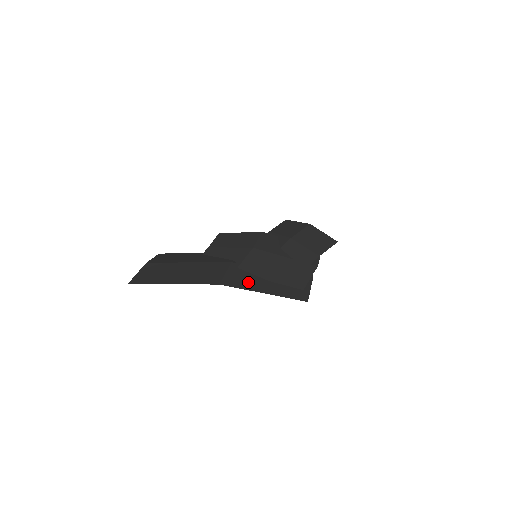
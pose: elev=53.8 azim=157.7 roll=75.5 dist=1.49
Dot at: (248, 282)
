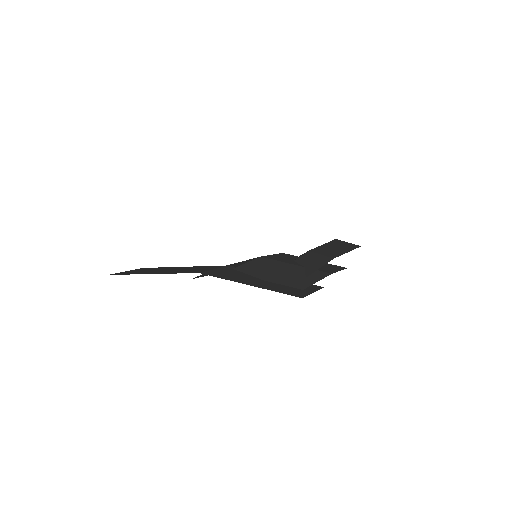
Dot at: (236, 277)
